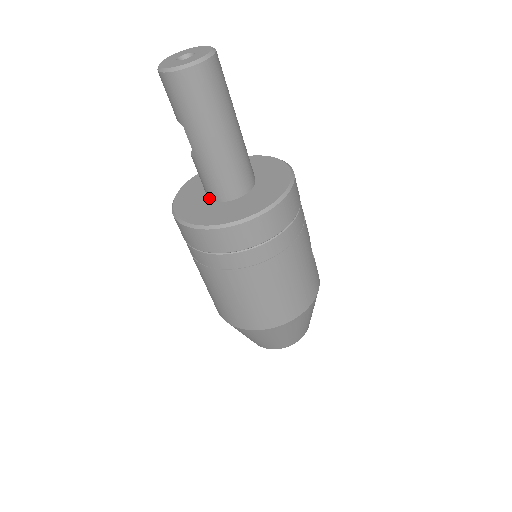
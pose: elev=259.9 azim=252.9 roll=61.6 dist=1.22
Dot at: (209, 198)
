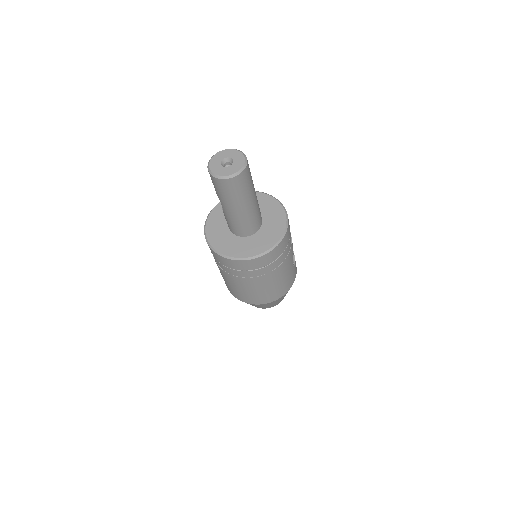
Dot at: occluded
